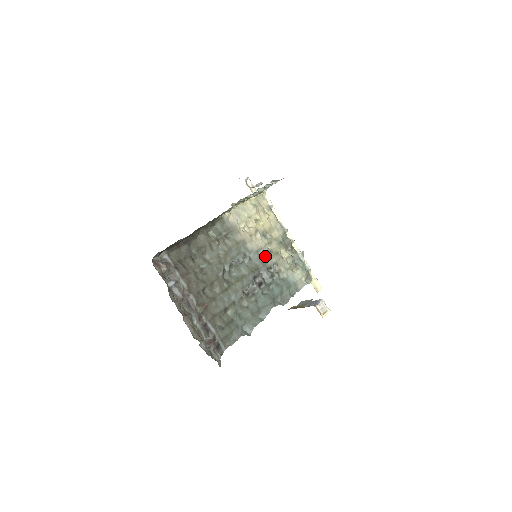
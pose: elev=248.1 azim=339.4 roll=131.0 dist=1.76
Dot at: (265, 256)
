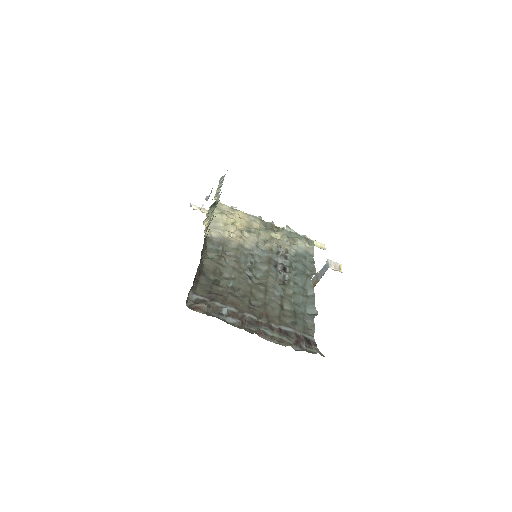
Dot at: (266, 246)
